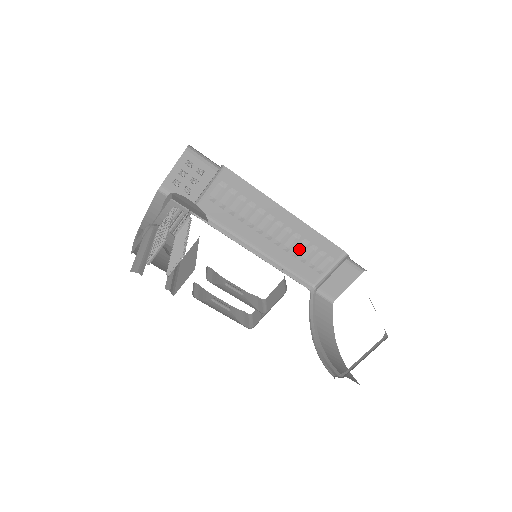
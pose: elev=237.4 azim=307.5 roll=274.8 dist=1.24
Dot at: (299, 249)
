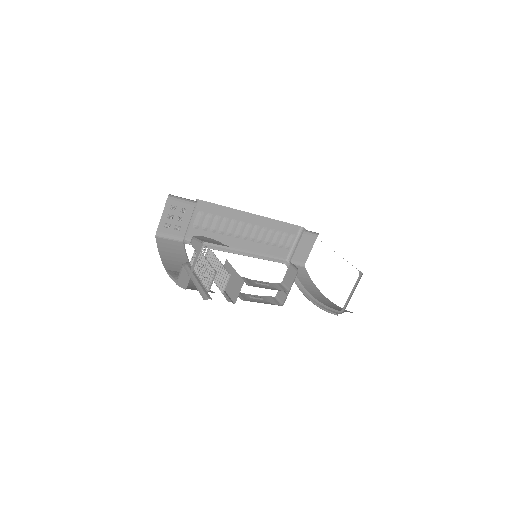
Dot at: (269, 238)
